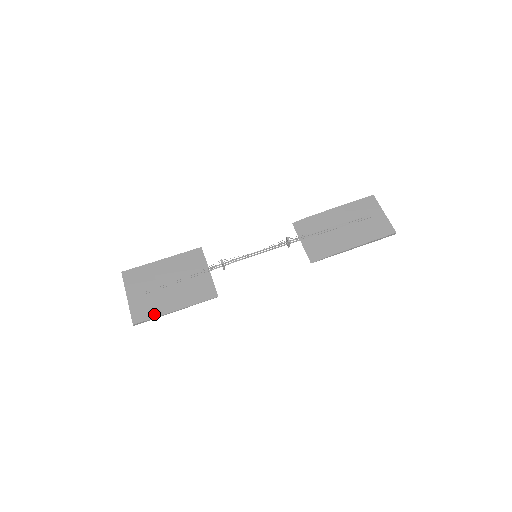
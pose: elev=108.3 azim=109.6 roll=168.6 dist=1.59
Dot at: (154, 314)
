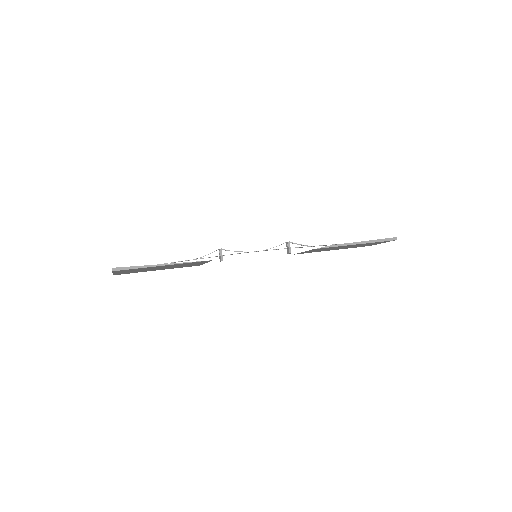
Dot at: (138, 266)
